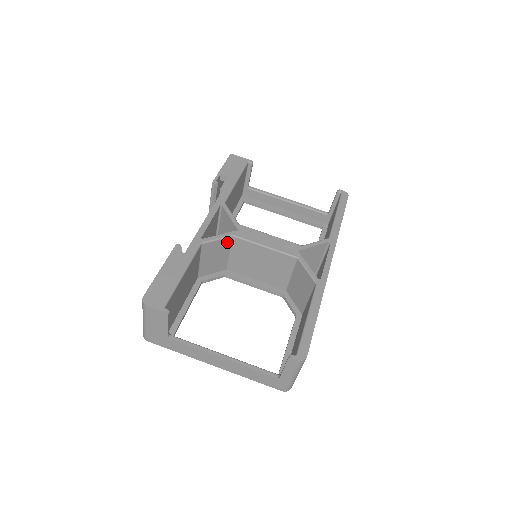
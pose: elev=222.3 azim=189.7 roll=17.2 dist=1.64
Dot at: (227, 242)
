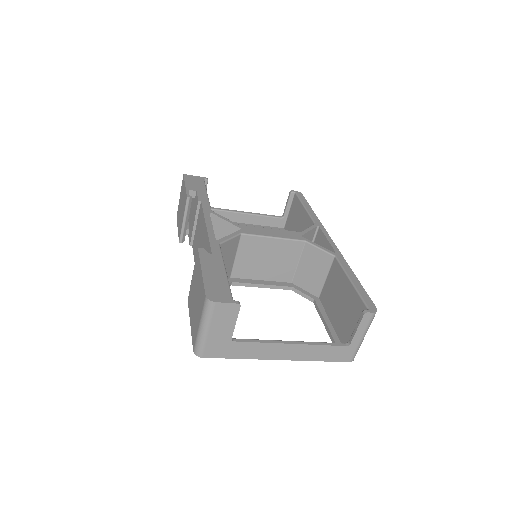
Dot at: (236, 242)
